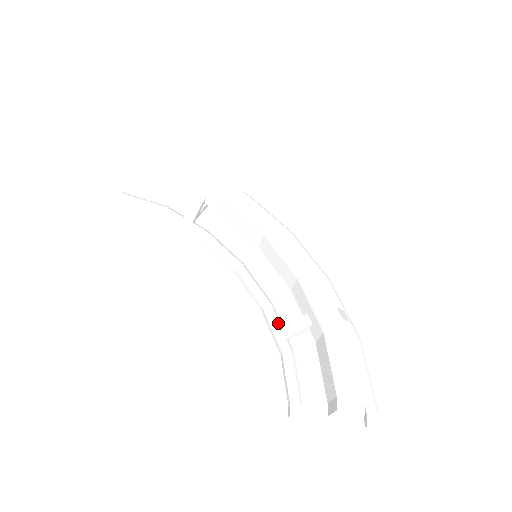
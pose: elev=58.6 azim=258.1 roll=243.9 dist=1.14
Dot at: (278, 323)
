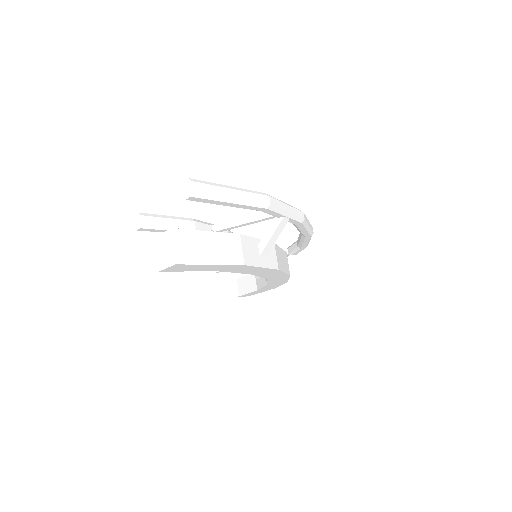
Dot at: occluded
